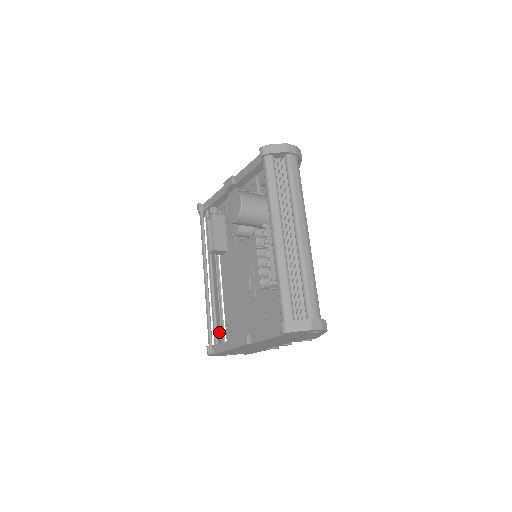
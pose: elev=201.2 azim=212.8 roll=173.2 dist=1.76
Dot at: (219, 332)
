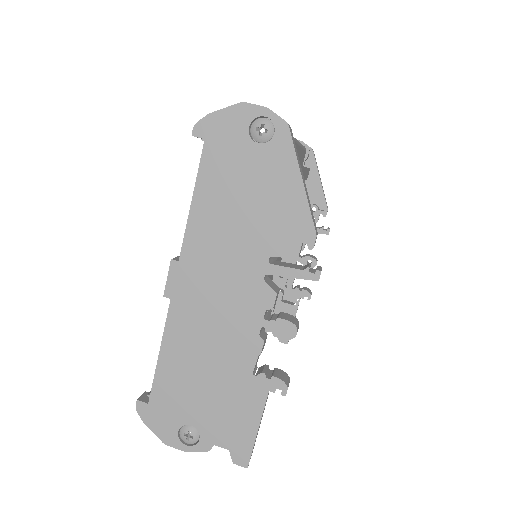
Dot at: occluded
